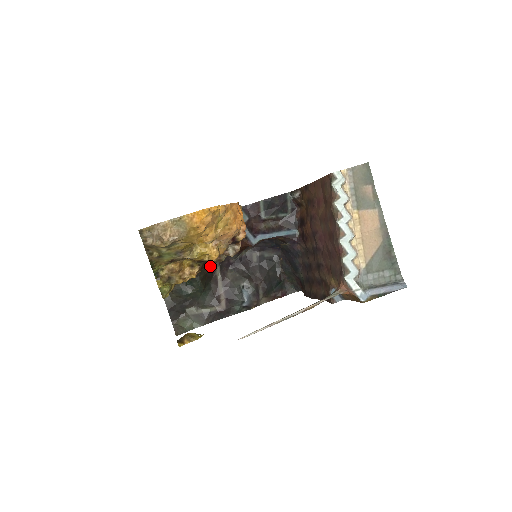
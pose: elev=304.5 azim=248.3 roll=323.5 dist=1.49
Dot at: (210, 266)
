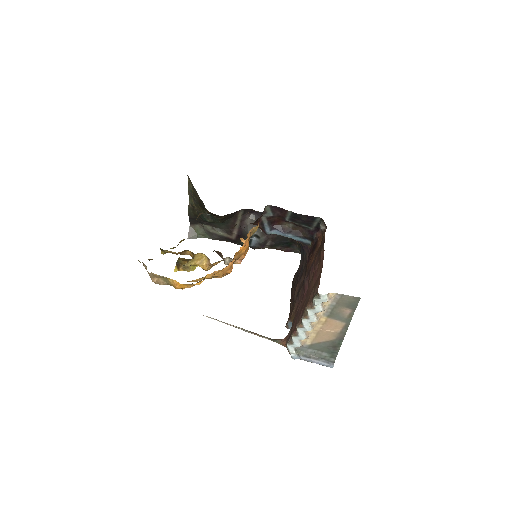
Dot at: occluded
